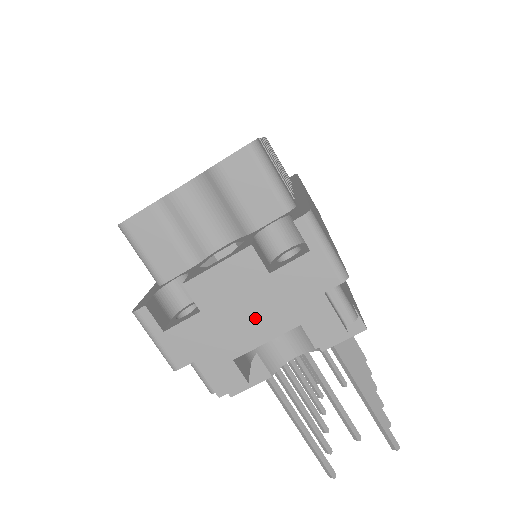
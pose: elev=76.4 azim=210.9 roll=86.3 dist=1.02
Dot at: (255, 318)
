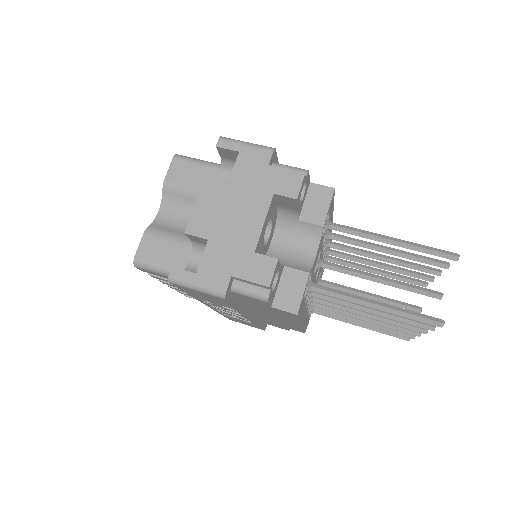
Dot at: (244, 214)
